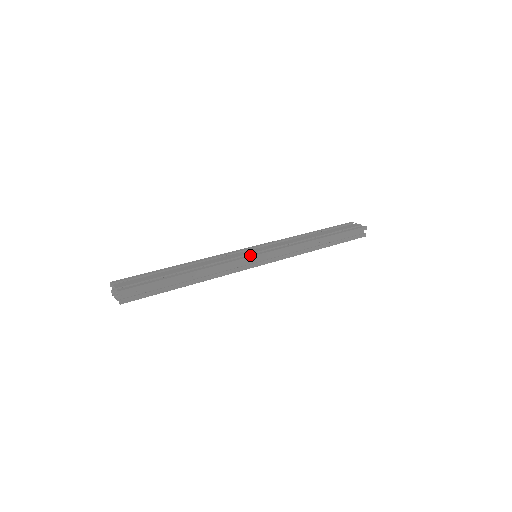
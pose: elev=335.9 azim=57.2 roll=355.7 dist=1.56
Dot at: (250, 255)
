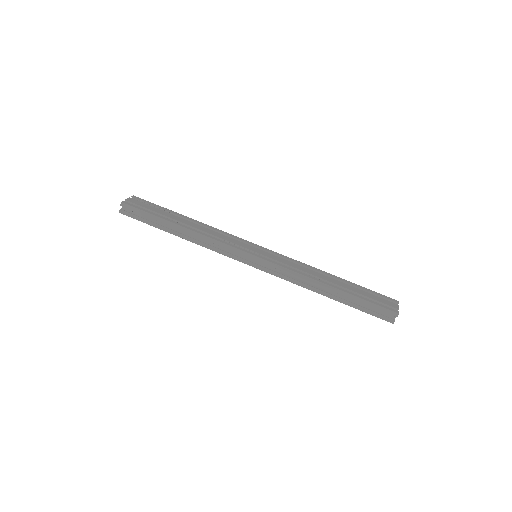
Dot at: (243, 249)
